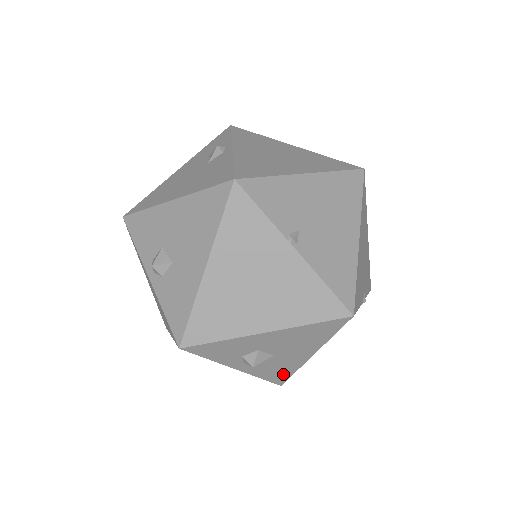
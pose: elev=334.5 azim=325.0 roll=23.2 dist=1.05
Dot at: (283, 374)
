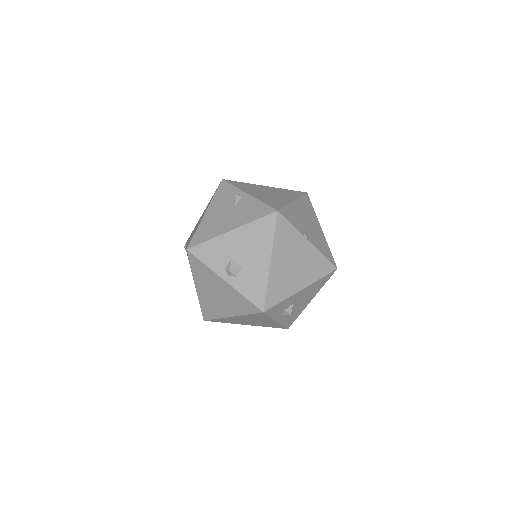
Dot at: (293, 319)
